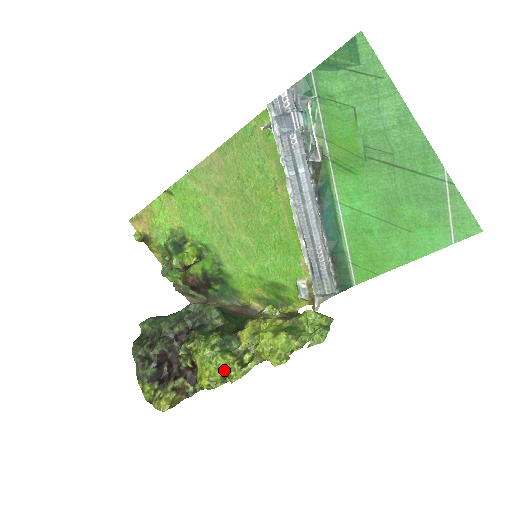
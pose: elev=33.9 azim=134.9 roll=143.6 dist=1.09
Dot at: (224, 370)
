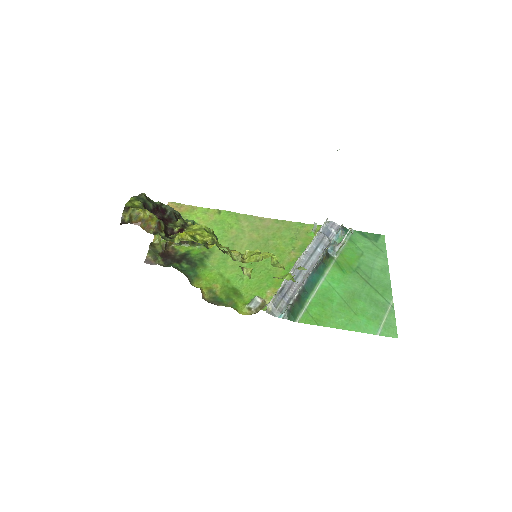
Dot at: (214, 240)
